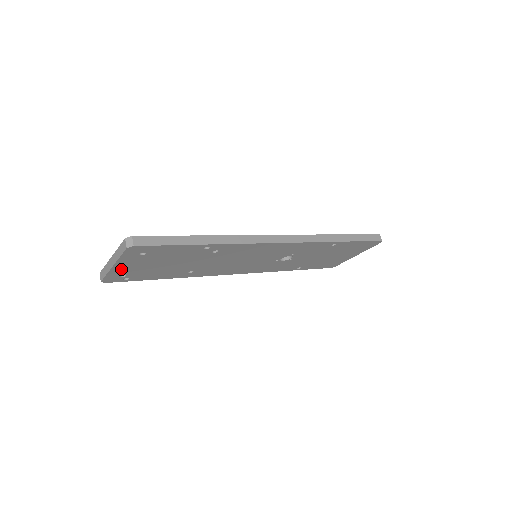
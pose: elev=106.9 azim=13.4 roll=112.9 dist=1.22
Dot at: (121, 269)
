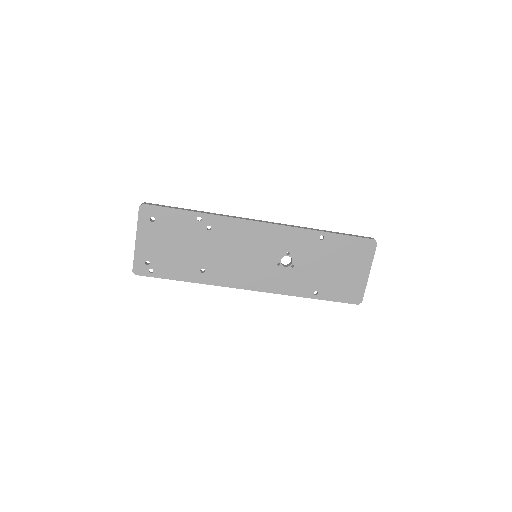
Dot at: (143, 248)
